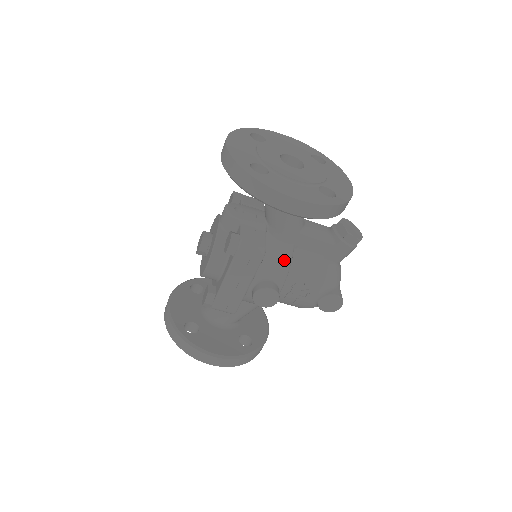
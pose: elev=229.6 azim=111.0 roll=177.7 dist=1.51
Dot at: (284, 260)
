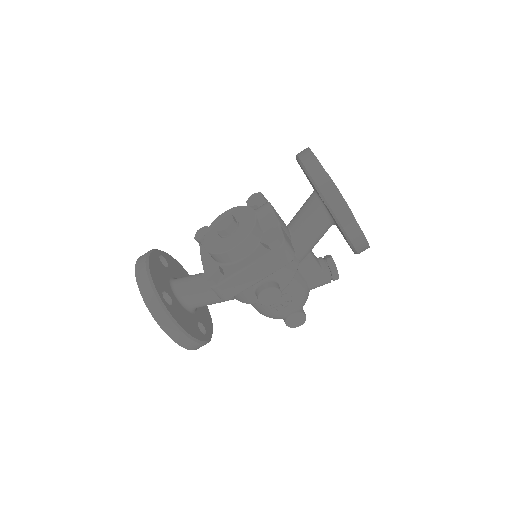
Dot at: (293, 270)
